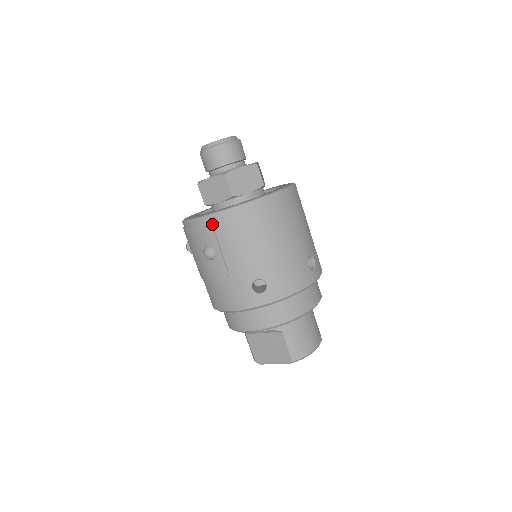
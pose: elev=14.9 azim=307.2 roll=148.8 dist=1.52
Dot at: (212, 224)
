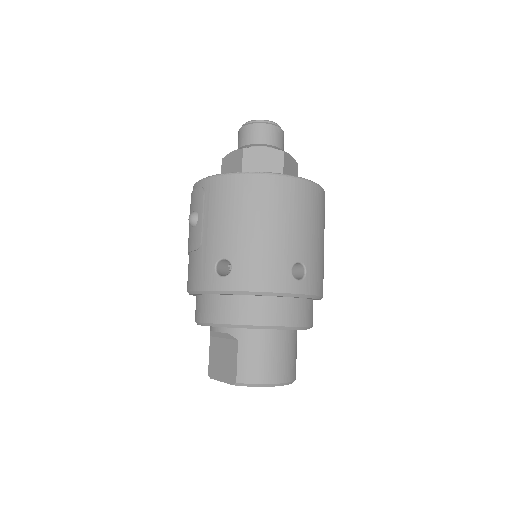
Dot at: (205, 187)
